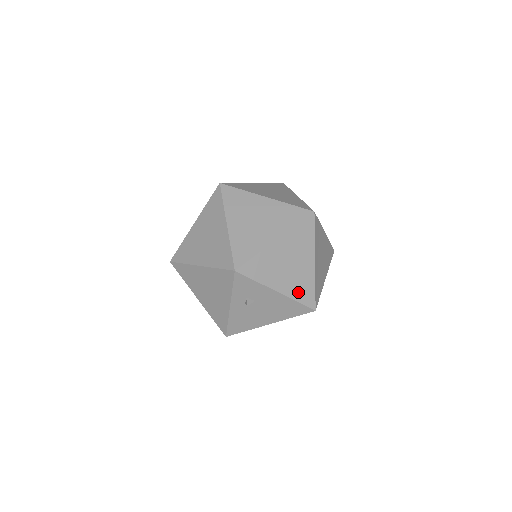
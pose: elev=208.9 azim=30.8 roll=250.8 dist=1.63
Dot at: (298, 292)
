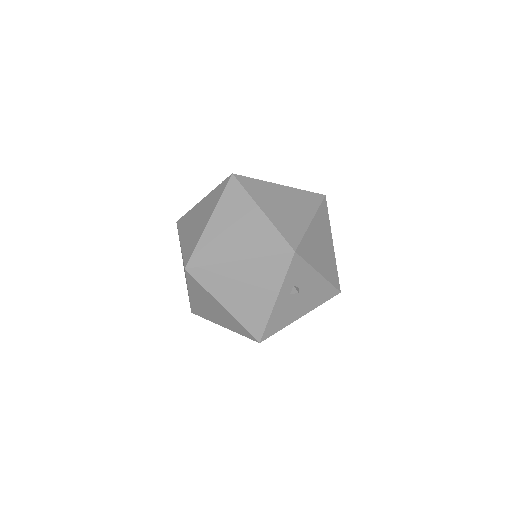
Dot at: (330, 274)
